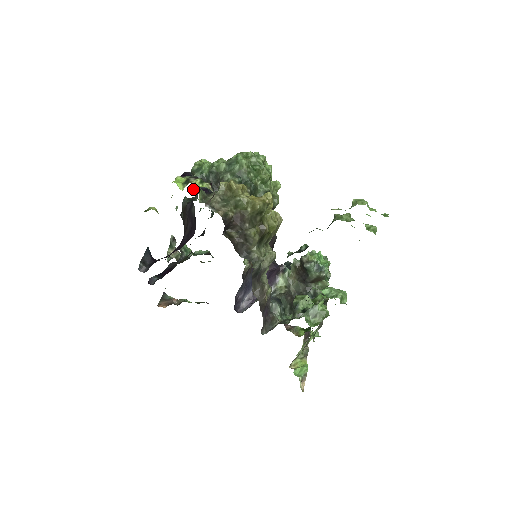
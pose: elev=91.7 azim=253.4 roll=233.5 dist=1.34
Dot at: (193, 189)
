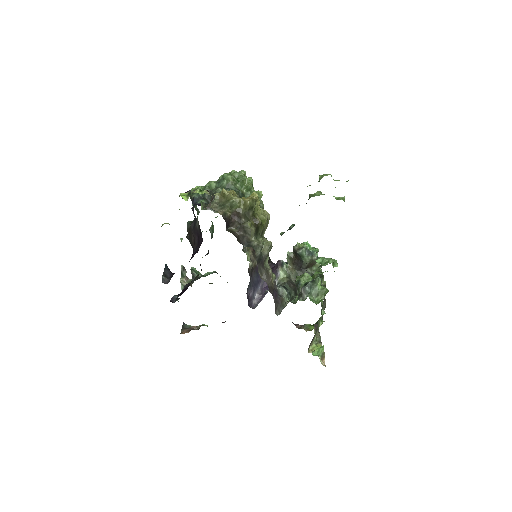
Dot at: occluded
